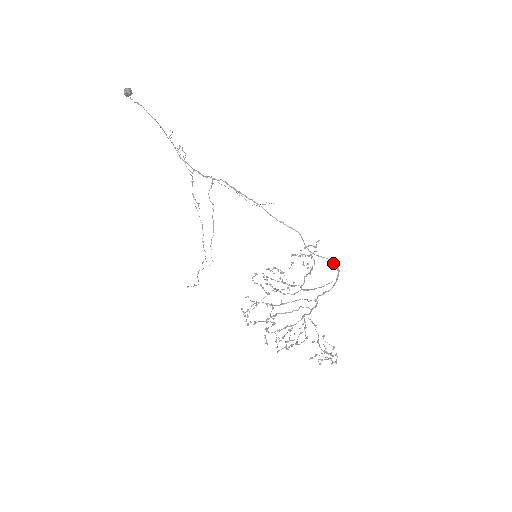
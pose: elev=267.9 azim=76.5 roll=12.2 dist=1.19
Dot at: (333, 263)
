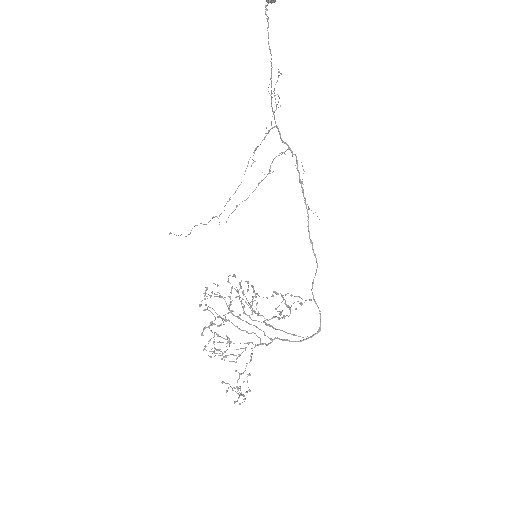
Dot at: (320, 320)
